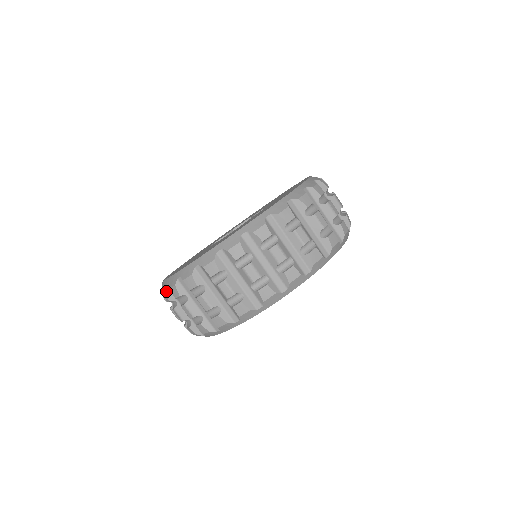
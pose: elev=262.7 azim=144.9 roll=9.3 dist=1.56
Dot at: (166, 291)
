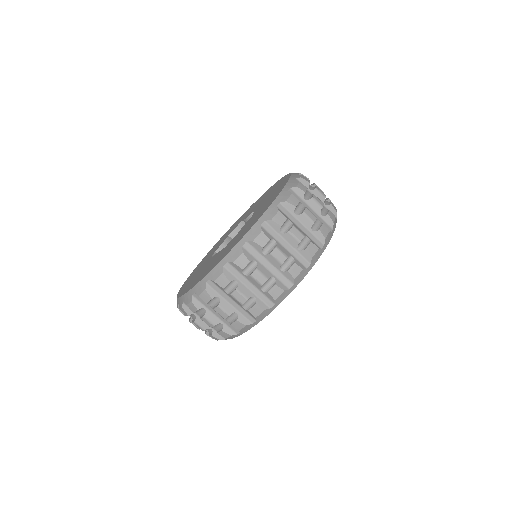
Dot at: (183, 307)
